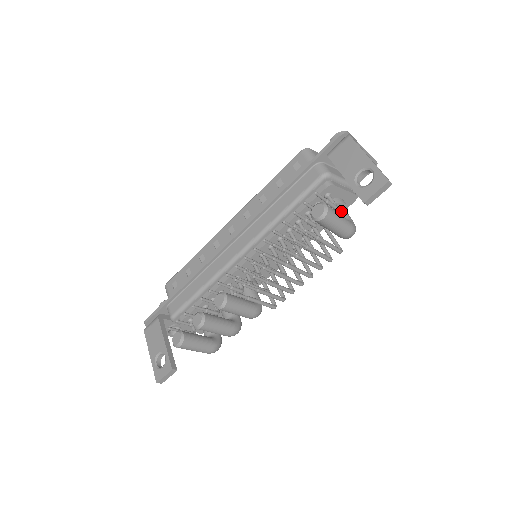
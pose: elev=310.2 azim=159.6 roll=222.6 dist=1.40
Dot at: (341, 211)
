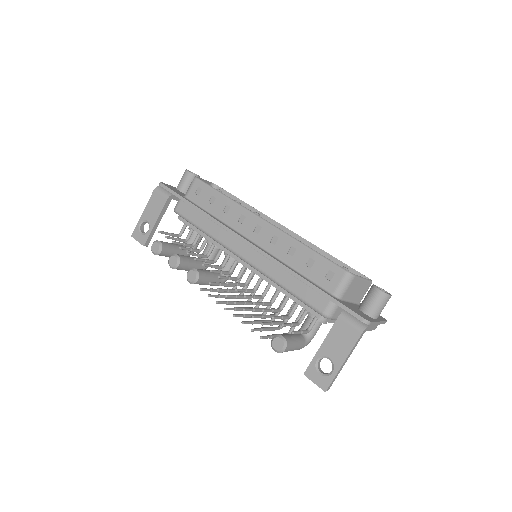
Dot at: (315, 327)
